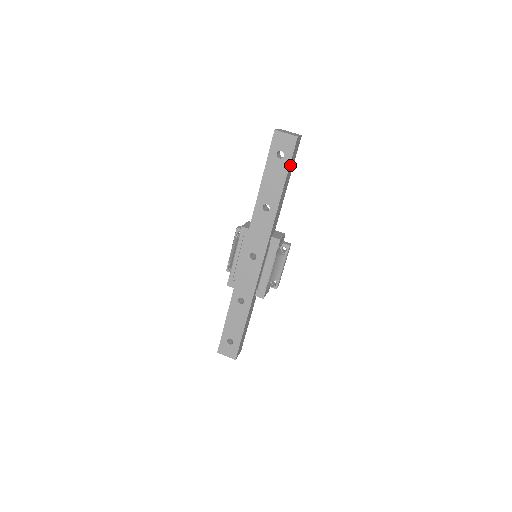
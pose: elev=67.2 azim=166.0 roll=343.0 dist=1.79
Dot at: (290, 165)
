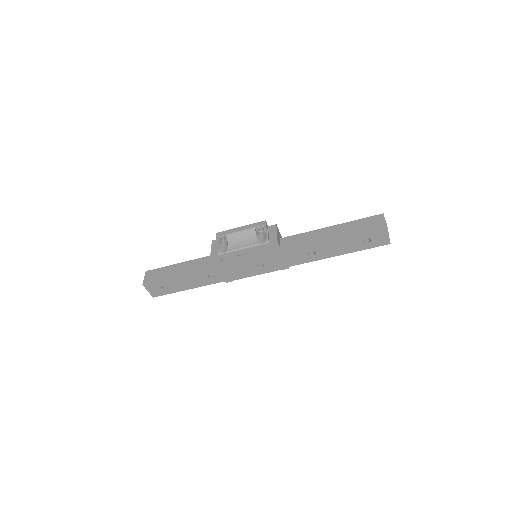
Dot at: (361, 247)
